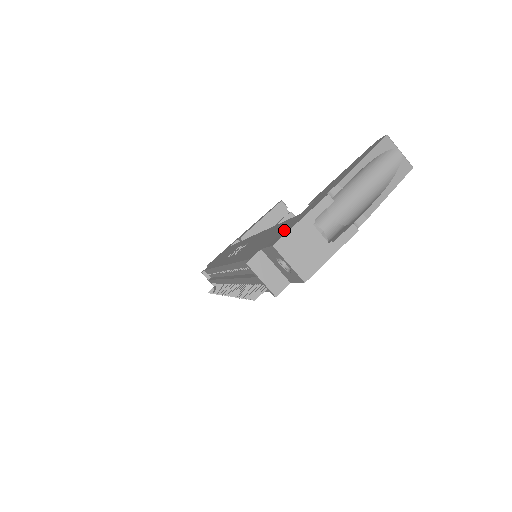
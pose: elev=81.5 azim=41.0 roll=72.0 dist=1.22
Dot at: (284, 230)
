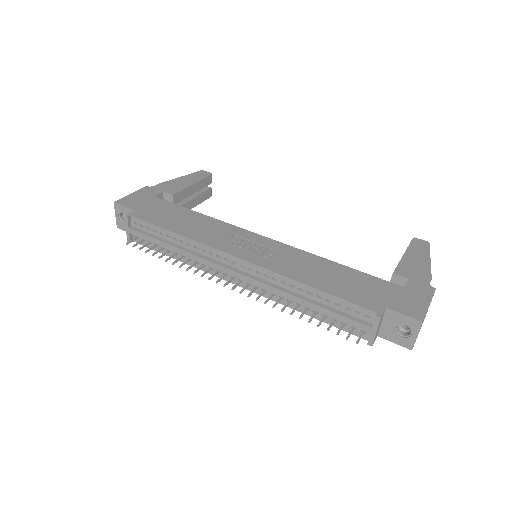
Dot at: (408, 302)
